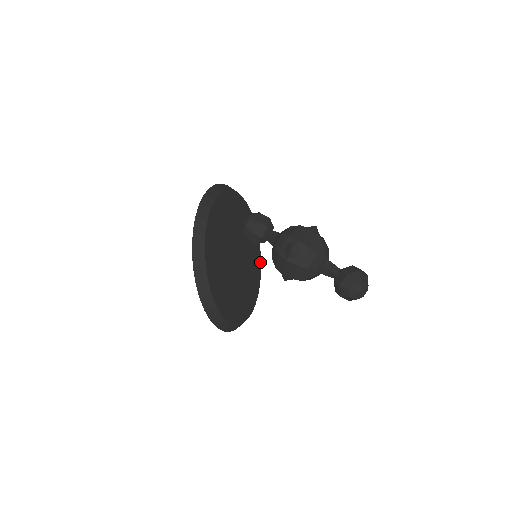
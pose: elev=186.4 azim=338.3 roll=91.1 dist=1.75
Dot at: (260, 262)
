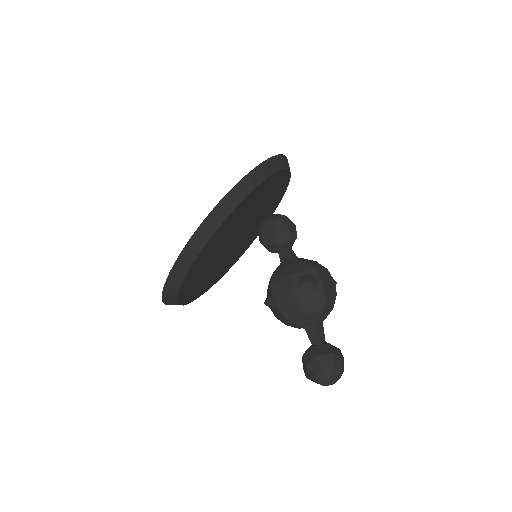
Dot at: (232, 265)
